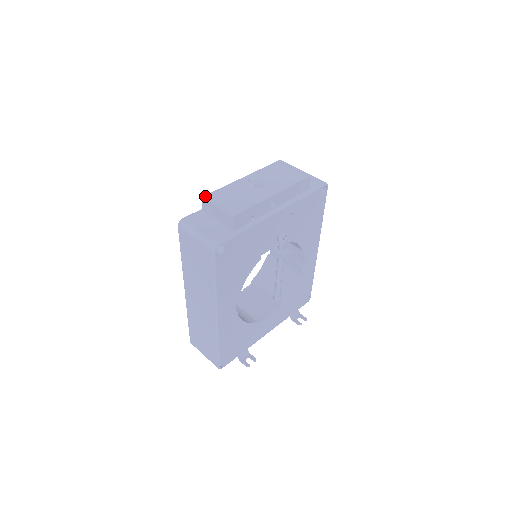
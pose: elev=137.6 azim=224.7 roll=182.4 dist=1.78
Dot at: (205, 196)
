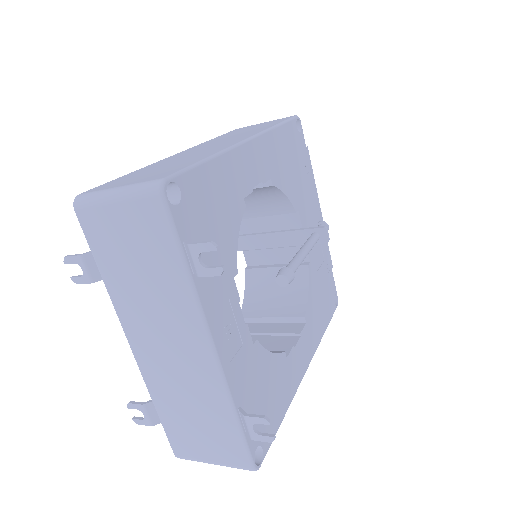
Dot at: occluded
